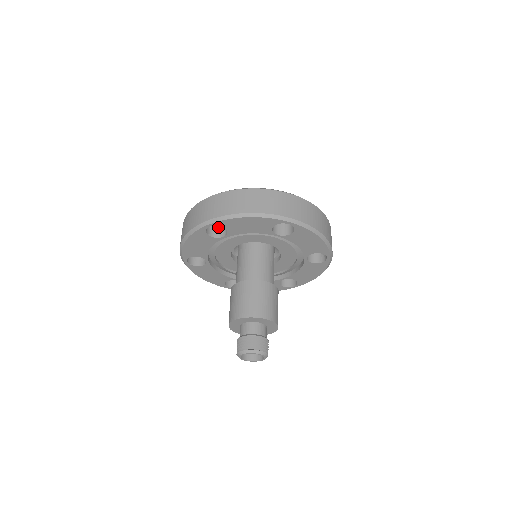
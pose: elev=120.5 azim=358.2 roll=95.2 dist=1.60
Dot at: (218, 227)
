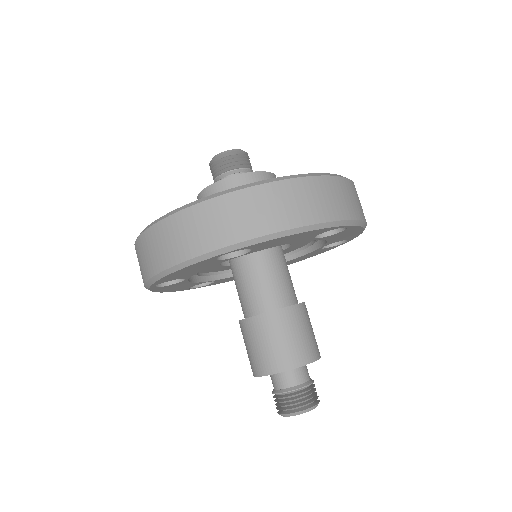
Dot at: occluded
